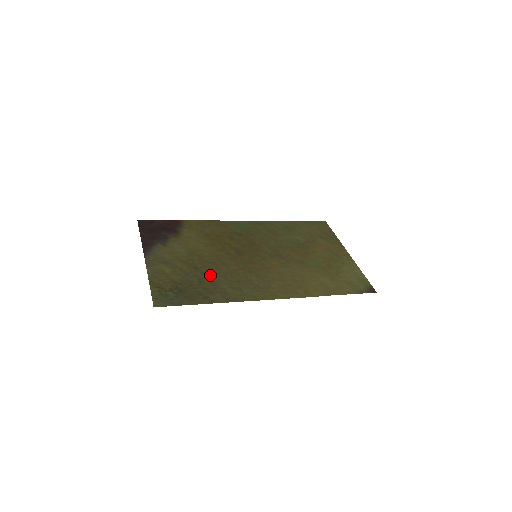
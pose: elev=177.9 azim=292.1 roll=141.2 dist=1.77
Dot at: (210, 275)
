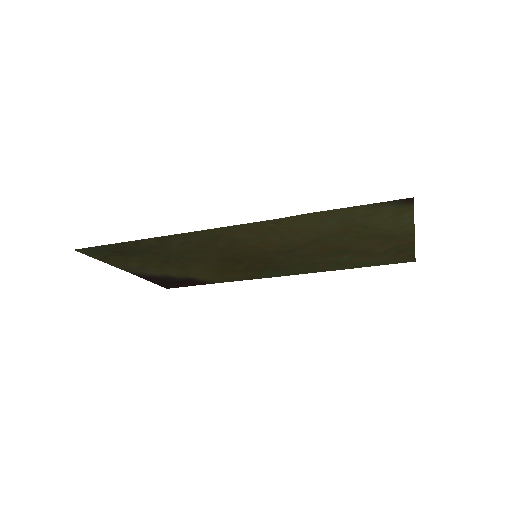
Dot at: (173, 255)
